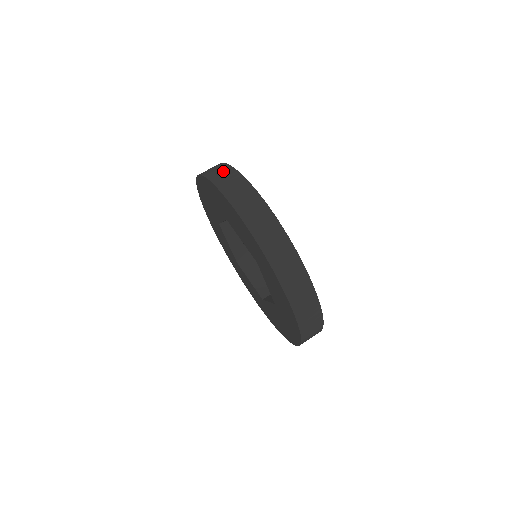
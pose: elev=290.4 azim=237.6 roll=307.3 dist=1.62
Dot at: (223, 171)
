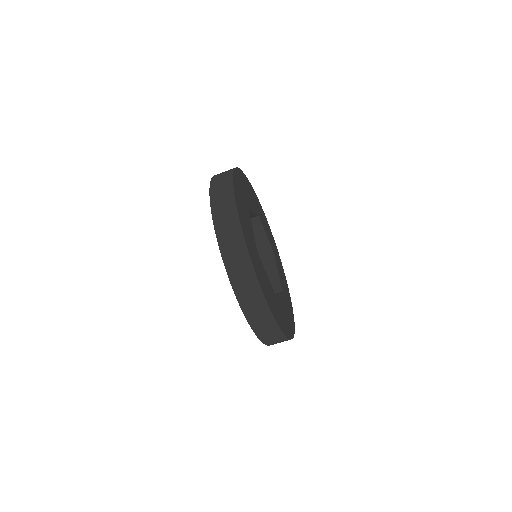
Dot at: (225, 174)
